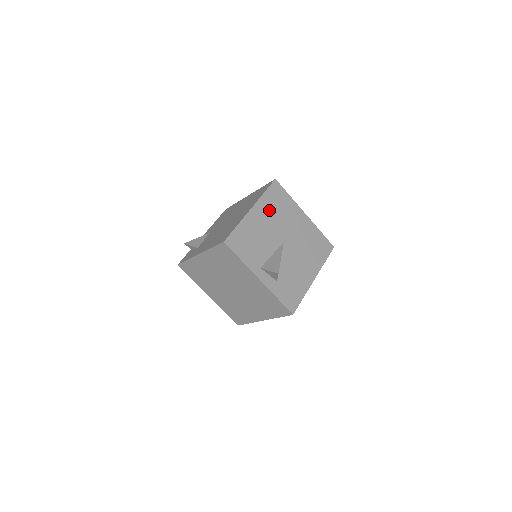
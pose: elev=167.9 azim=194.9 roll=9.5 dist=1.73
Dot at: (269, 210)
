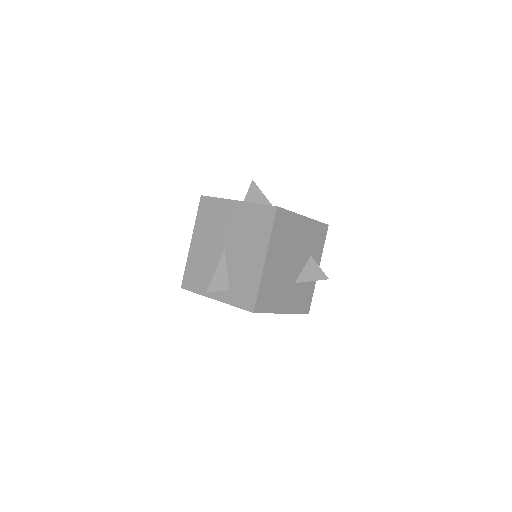
Dot at: (204, 229)
